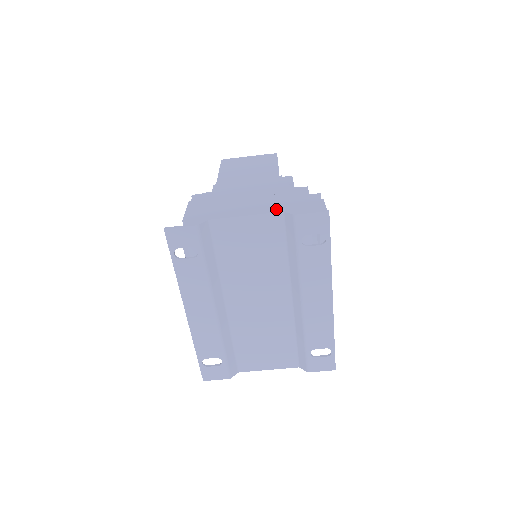
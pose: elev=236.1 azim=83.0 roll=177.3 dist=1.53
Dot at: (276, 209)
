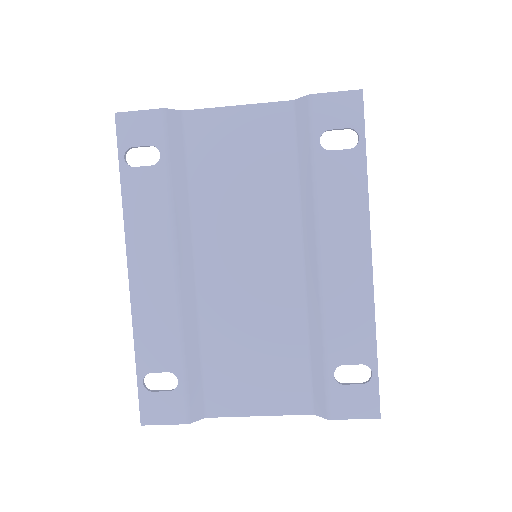
Dot at: (283, 103)
